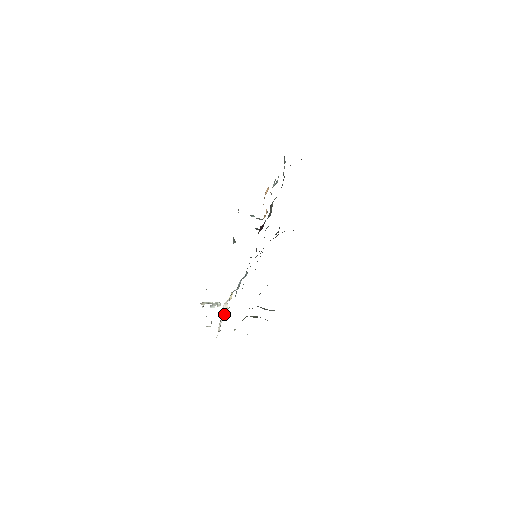
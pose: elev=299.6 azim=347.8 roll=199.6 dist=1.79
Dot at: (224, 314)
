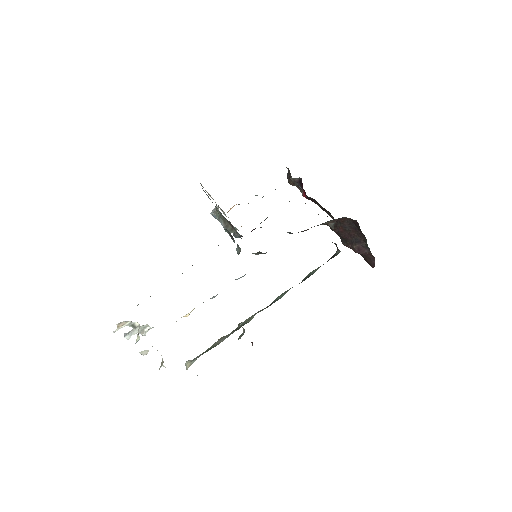
Dot at: occluded
